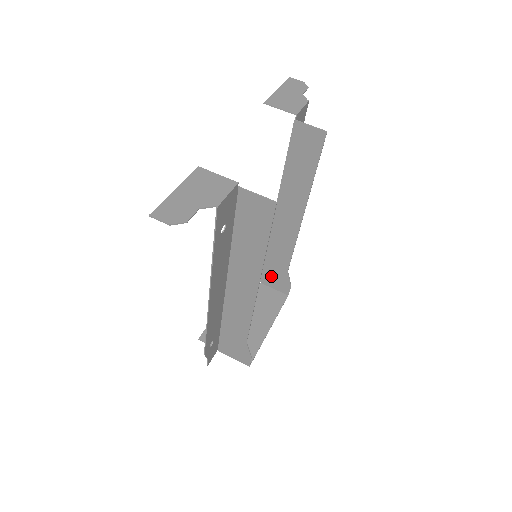
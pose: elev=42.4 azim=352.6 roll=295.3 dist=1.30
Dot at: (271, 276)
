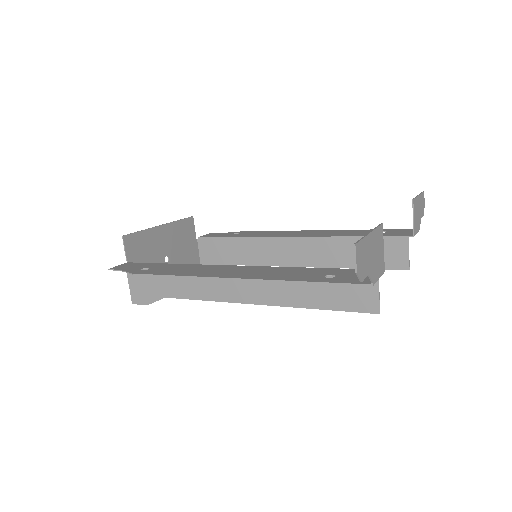
Dot at: (213, 249)
